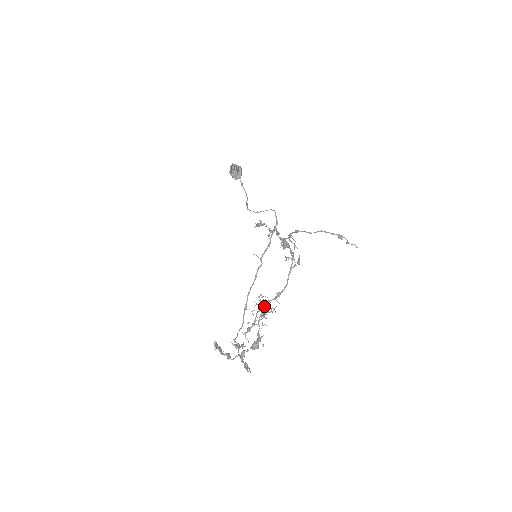
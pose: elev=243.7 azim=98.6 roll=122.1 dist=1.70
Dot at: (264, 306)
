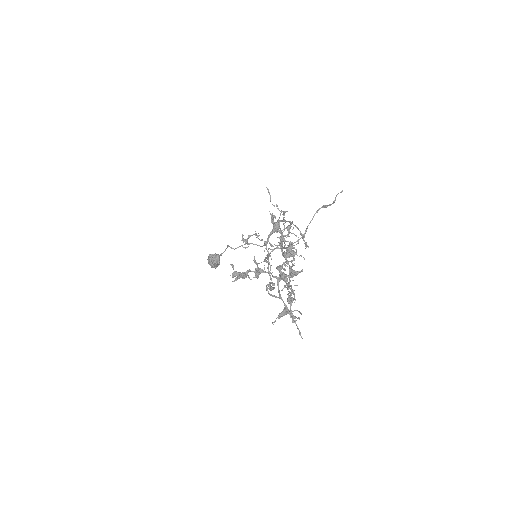
Dot at: occluded
